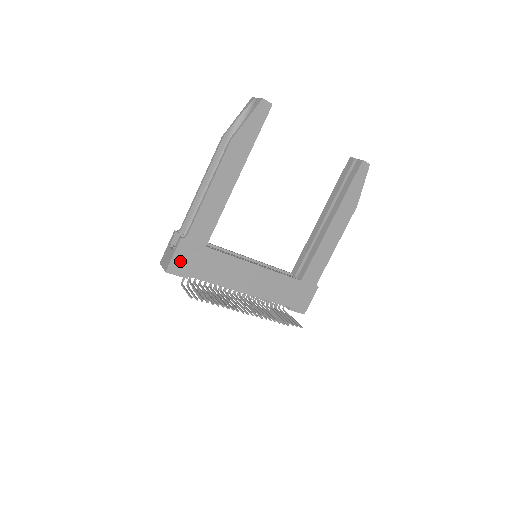
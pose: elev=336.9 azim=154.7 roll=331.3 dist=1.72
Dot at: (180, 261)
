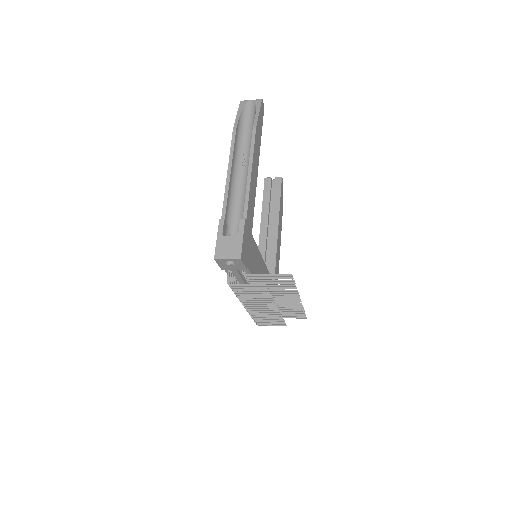
Dot at: (245, 247)
